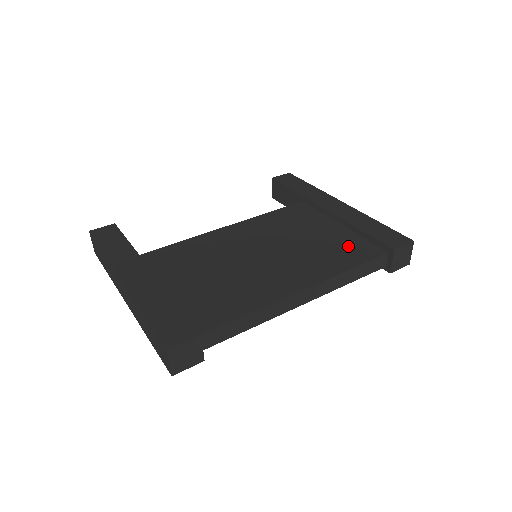
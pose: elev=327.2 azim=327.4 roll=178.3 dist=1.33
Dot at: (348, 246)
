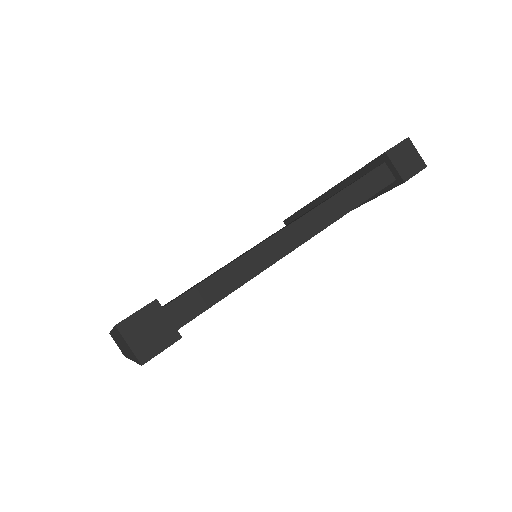
Dot at: occluded
